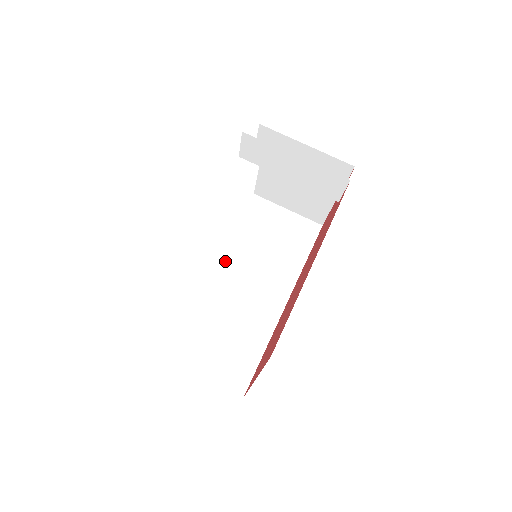
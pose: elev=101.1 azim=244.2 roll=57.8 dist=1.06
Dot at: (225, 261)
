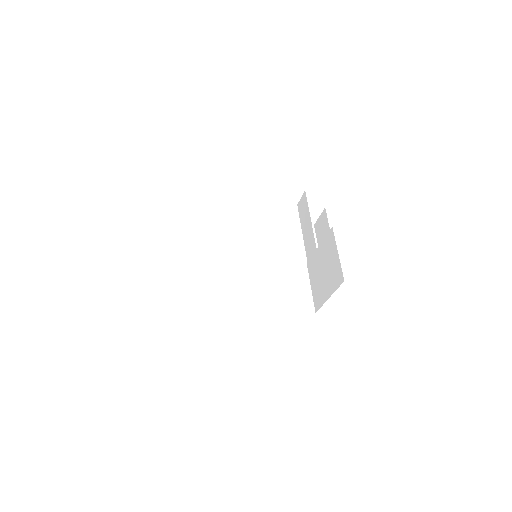
Dot at: (252, 265)
